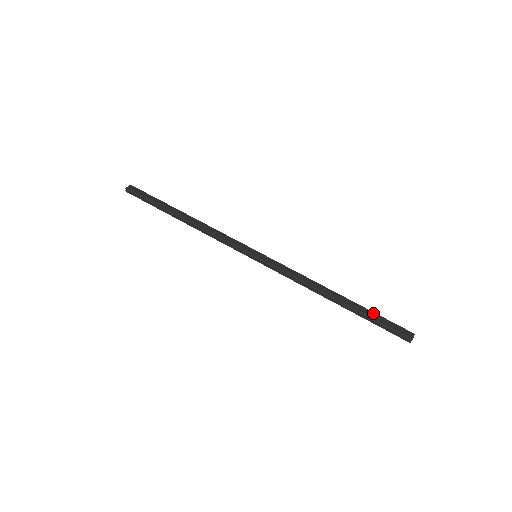
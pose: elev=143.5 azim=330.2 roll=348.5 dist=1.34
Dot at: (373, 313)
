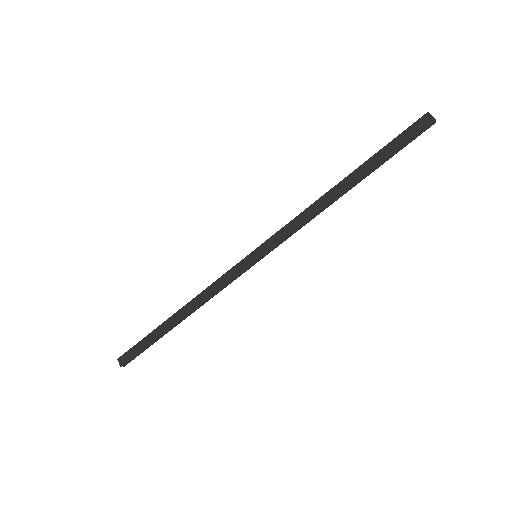
Dot at: (381, 151)
